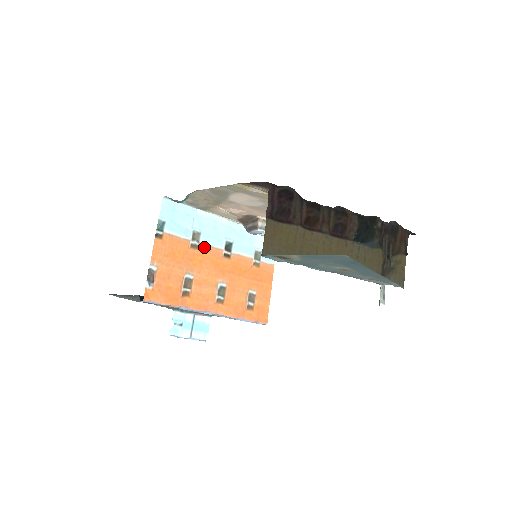
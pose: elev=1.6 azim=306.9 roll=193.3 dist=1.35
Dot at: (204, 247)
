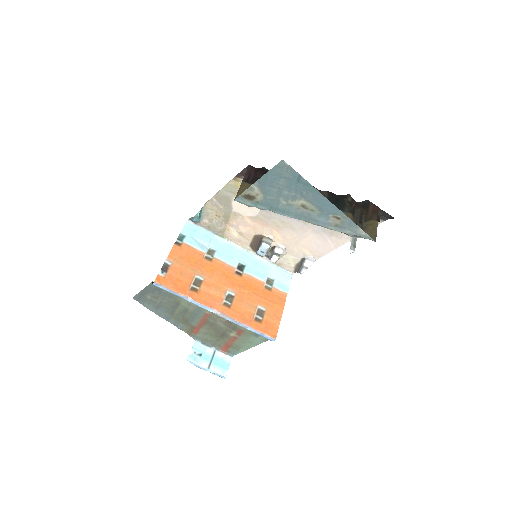
Dot at: (217, 262)
